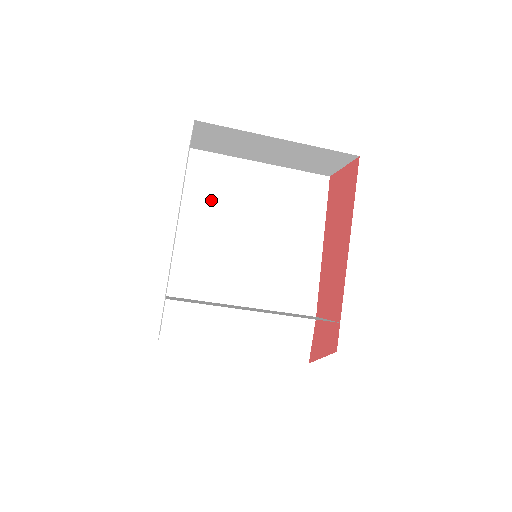
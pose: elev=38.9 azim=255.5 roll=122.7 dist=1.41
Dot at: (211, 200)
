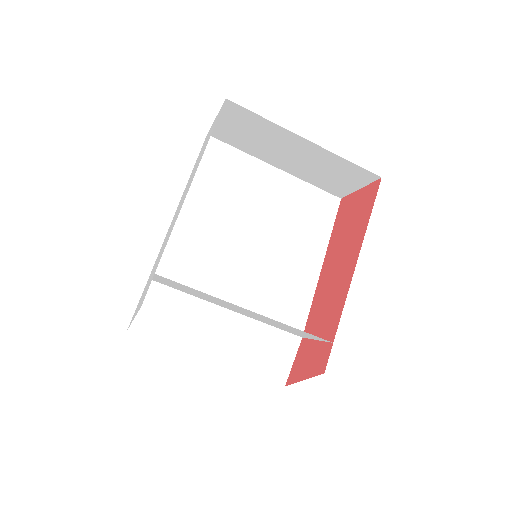
Dot at: (218, 191)
